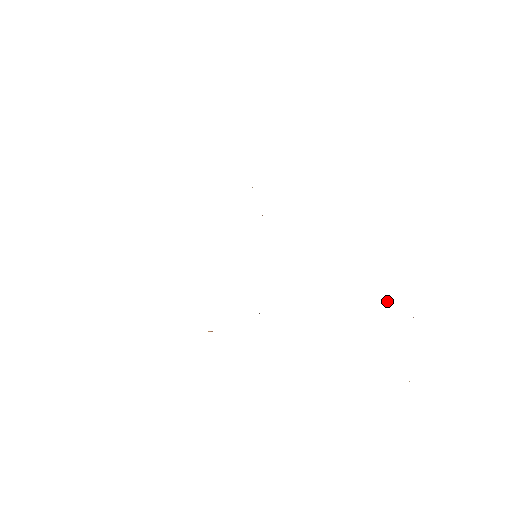
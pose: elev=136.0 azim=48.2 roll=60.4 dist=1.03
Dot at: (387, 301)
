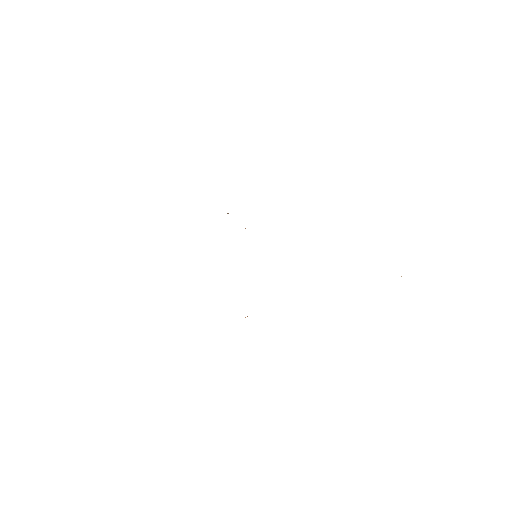
Dot at: occluded
